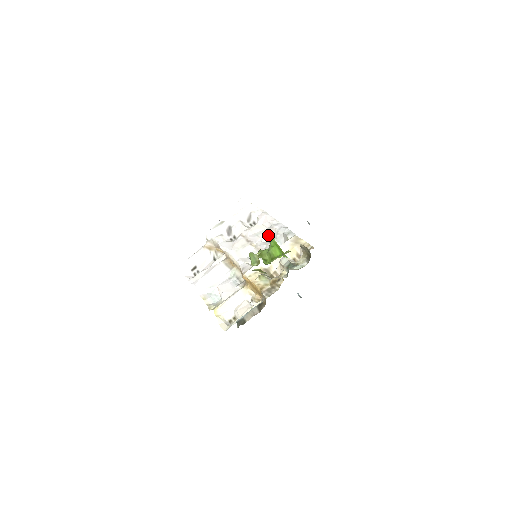
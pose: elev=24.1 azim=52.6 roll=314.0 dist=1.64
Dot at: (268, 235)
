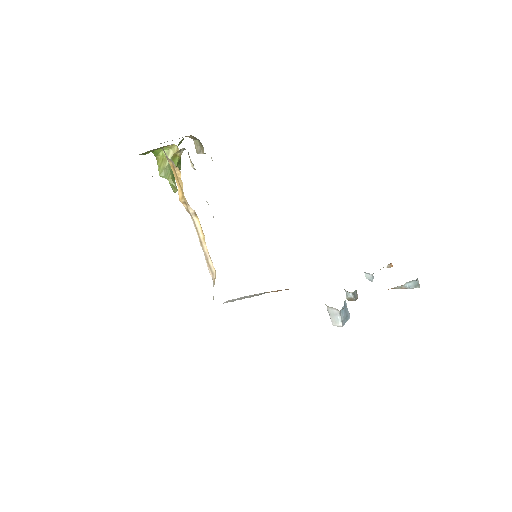
Dot at: occluded
